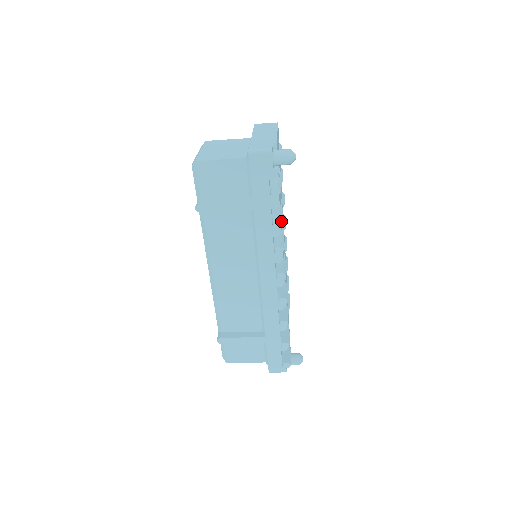
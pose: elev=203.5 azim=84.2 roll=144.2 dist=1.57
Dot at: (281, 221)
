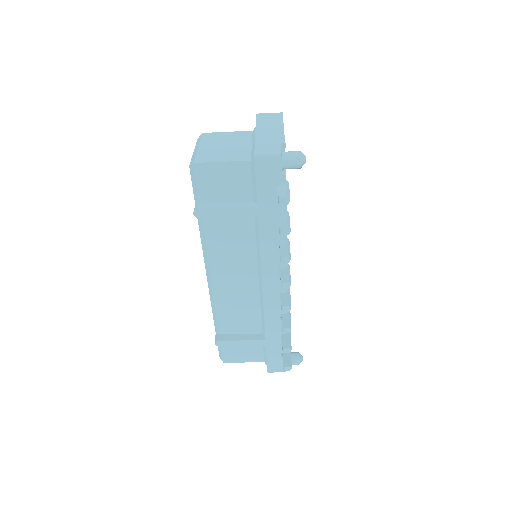
Dot at: (289, 231)
